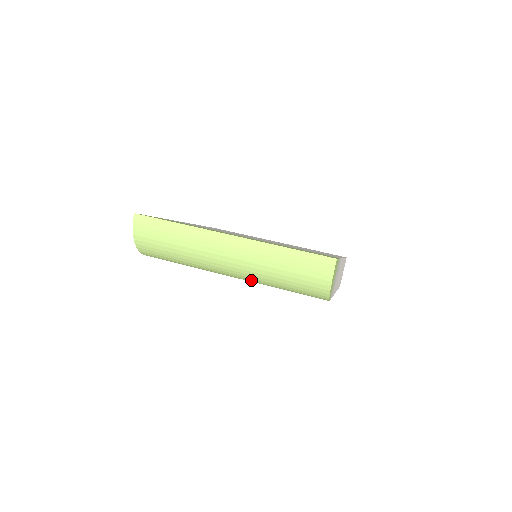
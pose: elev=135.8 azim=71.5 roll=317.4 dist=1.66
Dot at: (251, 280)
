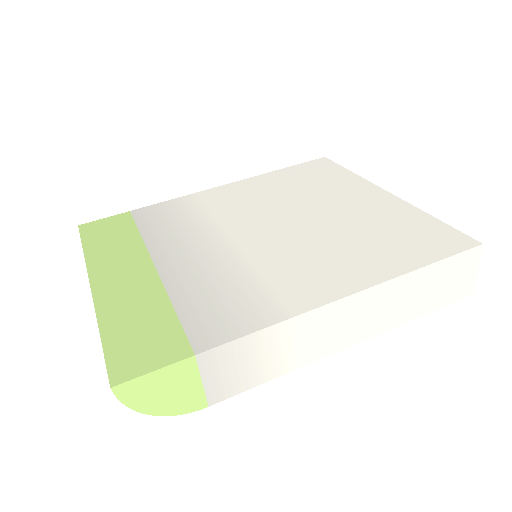
Dot at: occluded
